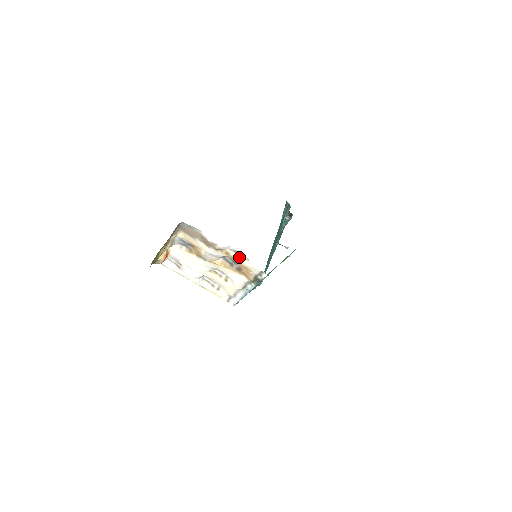
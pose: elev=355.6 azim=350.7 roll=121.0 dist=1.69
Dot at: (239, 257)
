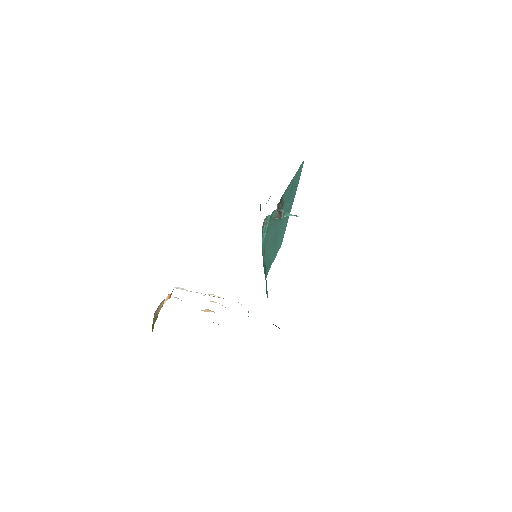
Dot at: occluded
